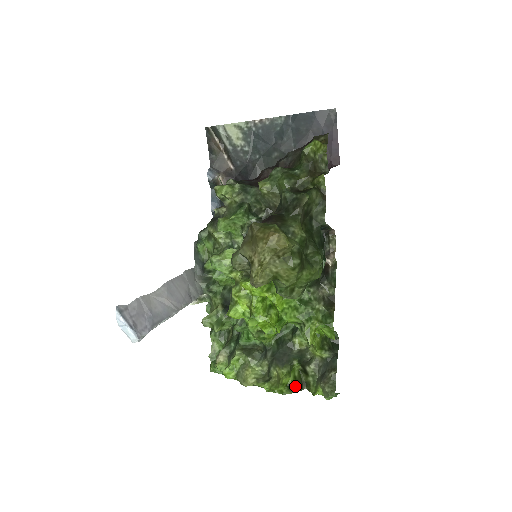
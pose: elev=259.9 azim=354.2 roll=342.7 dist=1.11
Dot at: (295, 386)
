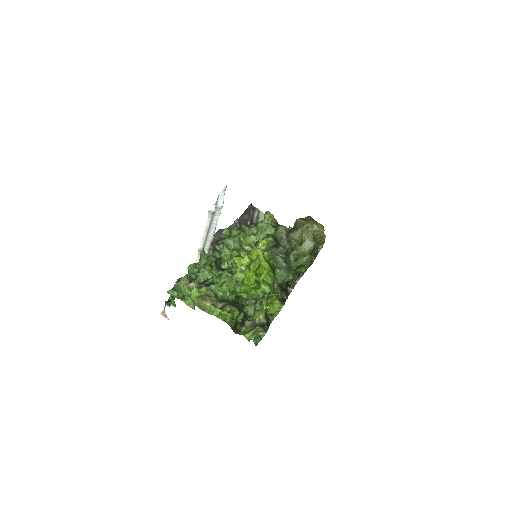
Dot at: (234, 324)
